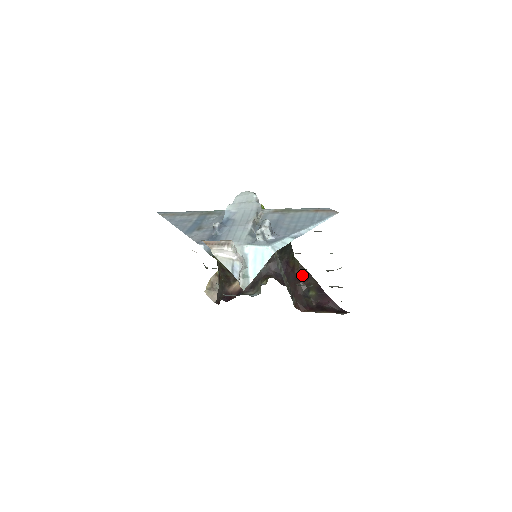
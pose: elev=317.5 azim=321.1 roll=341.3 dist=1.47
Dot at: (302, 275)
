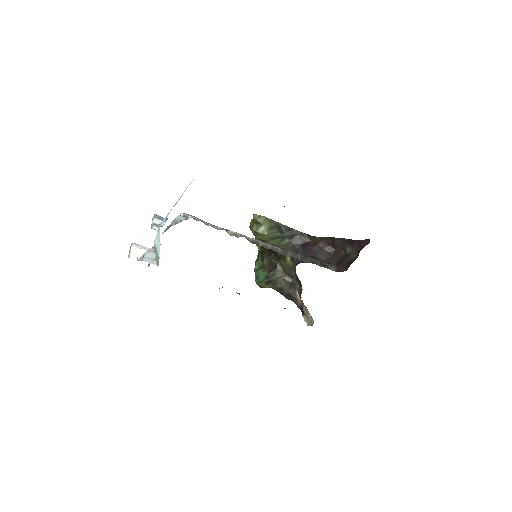
Dot at: (329, 244)
